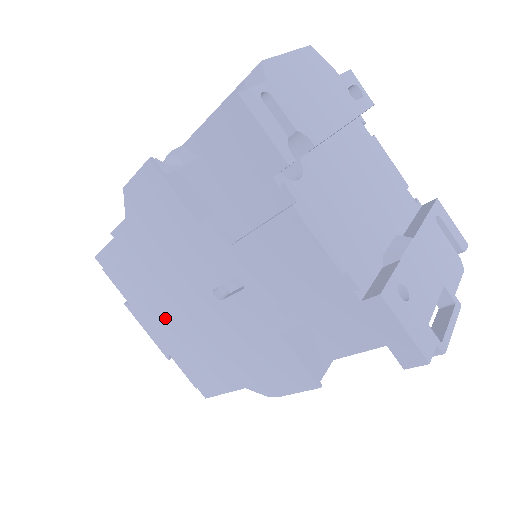
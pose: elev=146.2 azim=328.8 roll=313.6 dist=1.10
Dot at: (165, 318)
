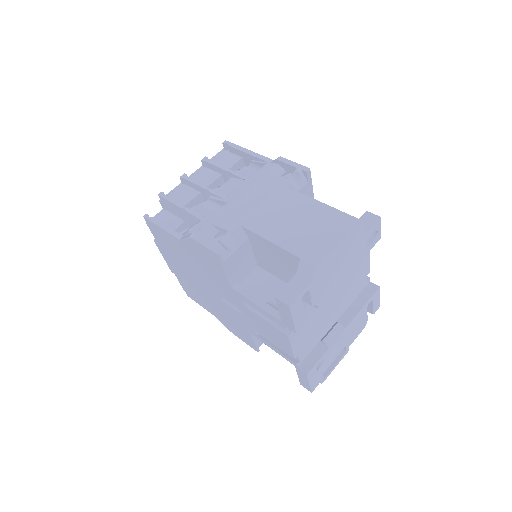
Dot at: (182, 269)
